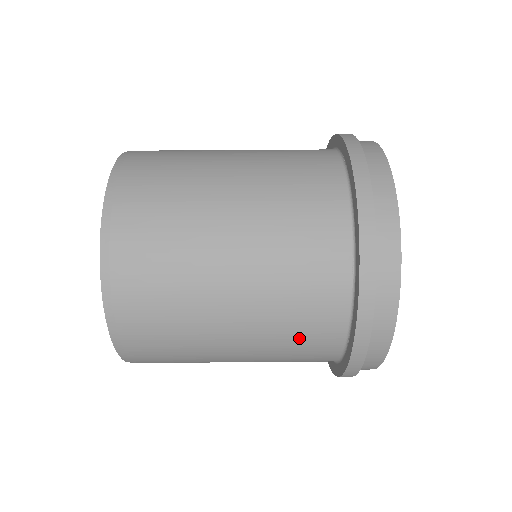
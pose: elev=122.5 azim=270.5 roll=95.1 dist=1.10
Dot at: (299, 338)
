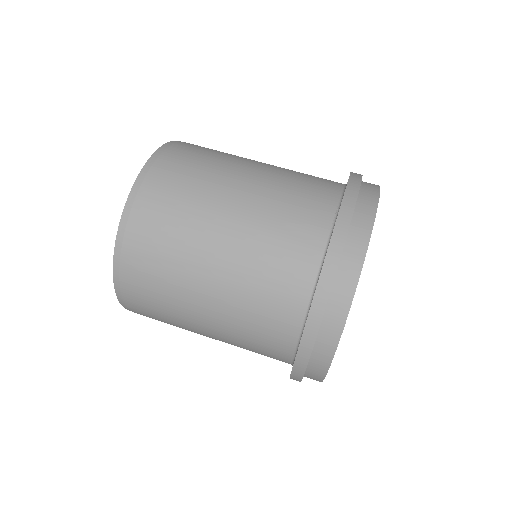
Dot at: (276, 260)
